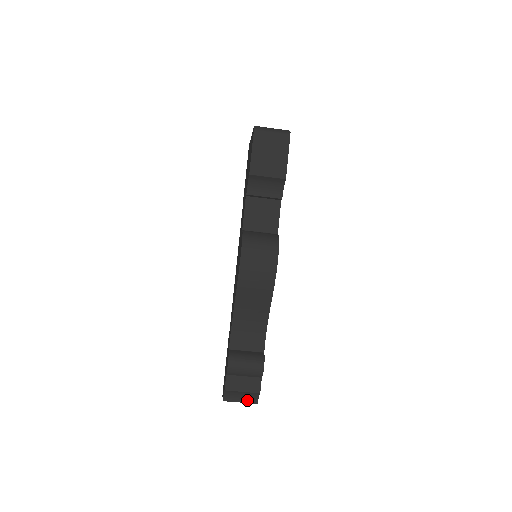
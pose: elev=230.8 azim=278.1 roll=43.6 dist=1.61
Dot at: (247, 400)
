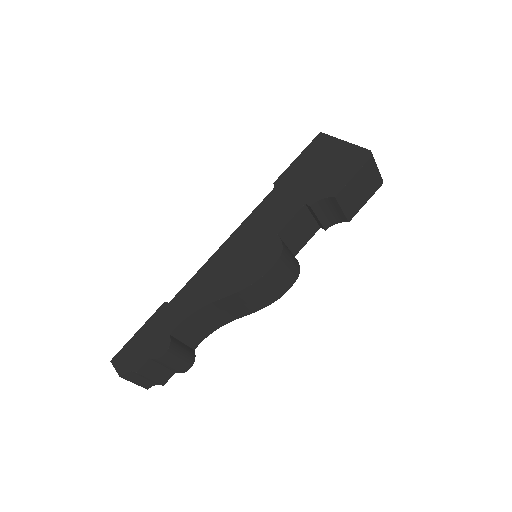
Dot at: (142, 383)
